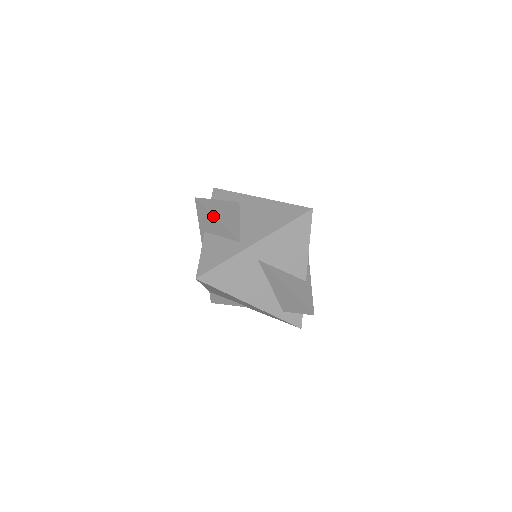
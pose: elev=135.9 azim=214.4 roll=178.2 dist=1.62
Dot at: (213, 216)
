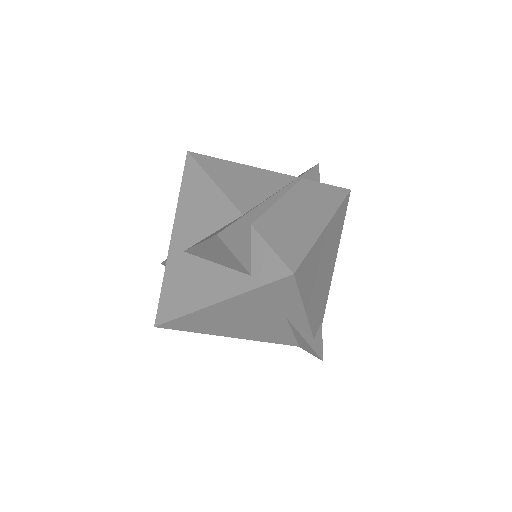
Dot at: occluded
